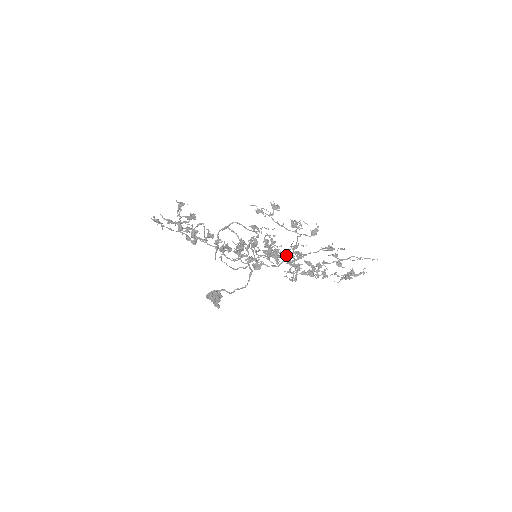
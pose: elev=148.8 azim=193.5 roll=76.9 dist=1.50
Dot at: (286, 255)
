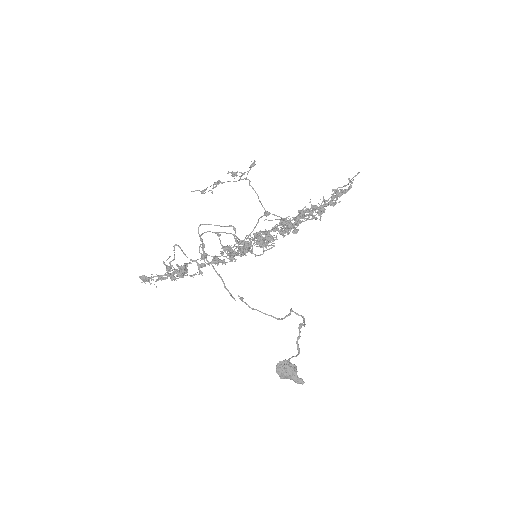
Dot at: occluded
